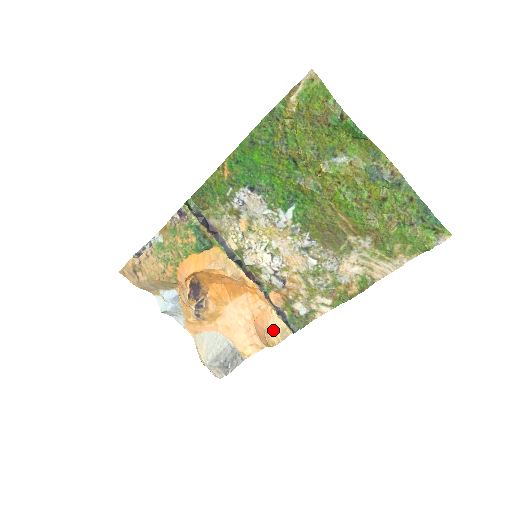
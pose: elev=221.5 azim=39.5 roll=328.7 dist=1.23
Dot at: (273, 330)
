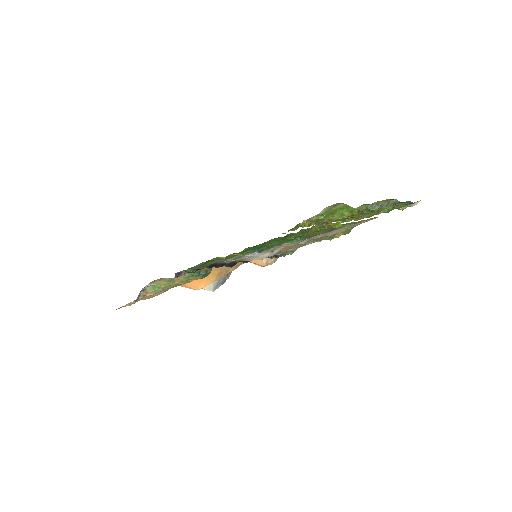
Dot at: (268, 263)
